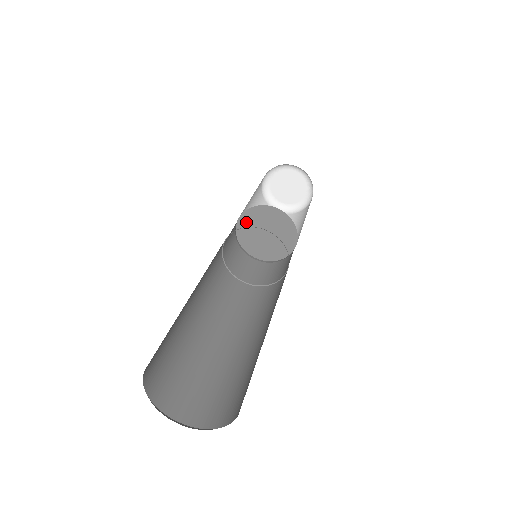
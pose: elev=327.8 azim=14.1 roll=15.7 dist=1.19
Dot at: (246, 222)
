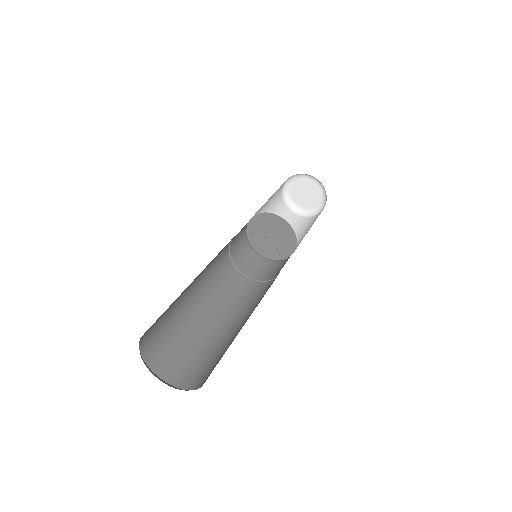
Dot at: (257, 222)
